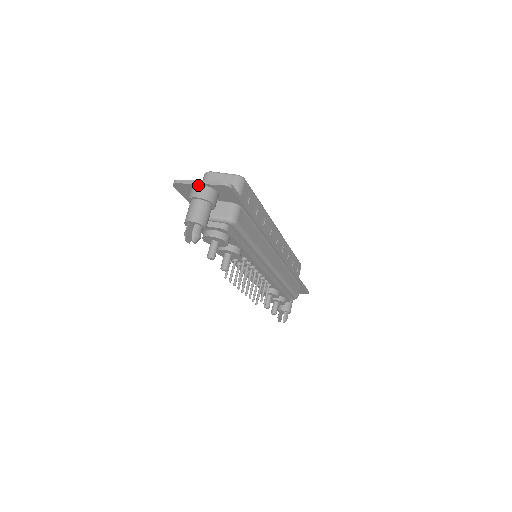
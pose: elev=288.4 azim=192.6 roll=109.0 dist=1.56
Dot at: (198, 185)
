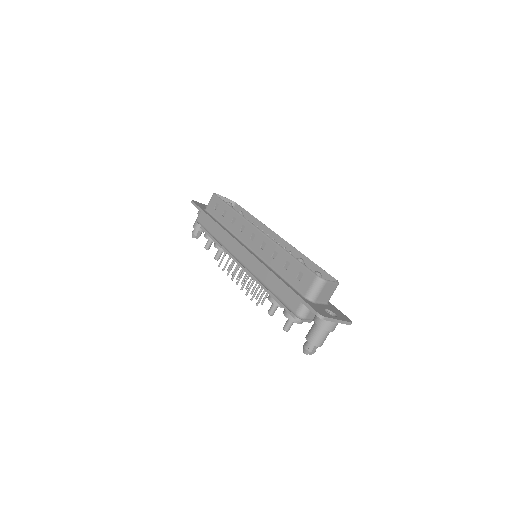
Dot at: (336, 323)
